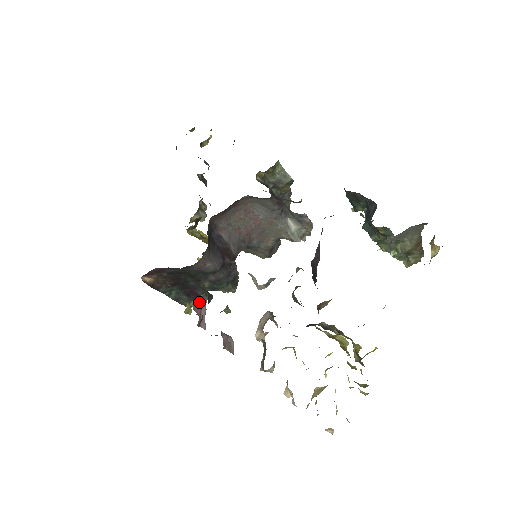
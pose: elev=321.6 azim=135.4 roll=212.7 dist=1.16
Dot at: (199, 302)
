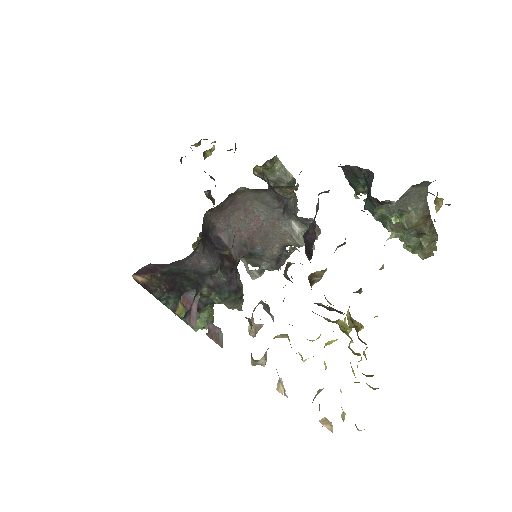
Dot at: (189, 296)
